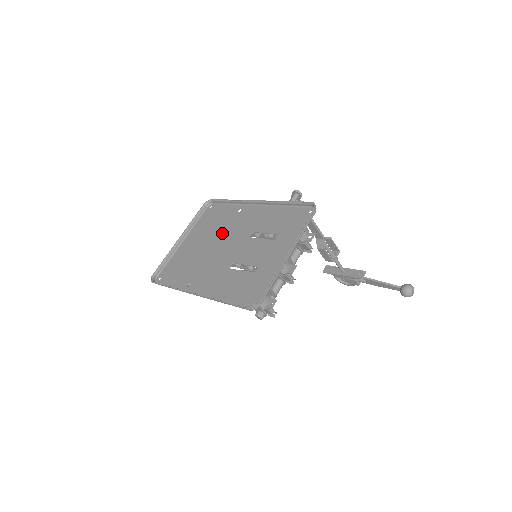
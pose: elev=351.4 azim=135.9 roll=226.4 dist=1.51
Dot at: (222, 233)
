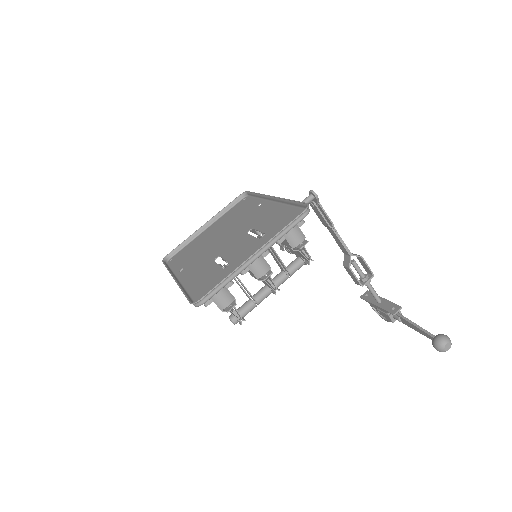
Dot at: (233, 225)
